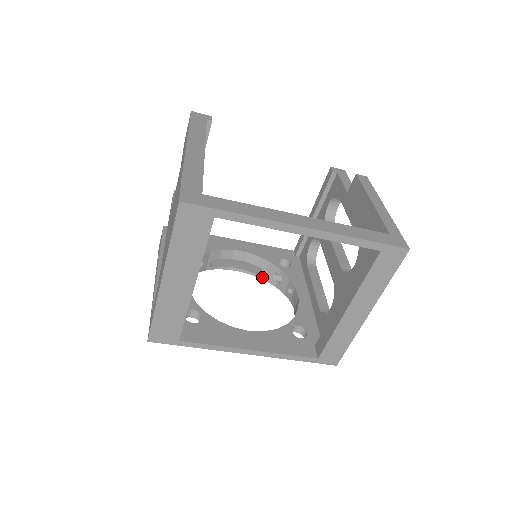
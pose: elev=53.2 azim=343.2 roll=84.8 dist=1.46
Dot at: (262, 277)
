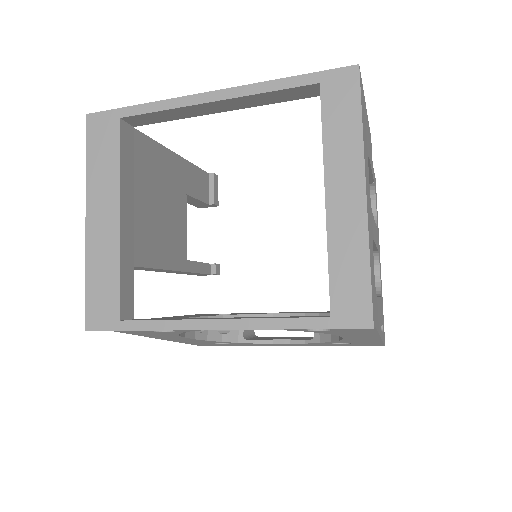
Dot at: (315, 340)
